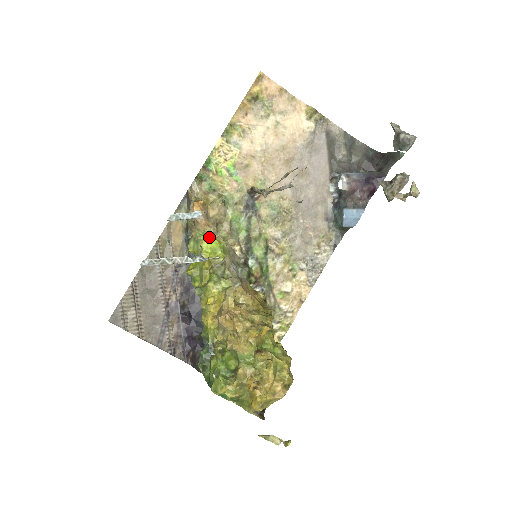
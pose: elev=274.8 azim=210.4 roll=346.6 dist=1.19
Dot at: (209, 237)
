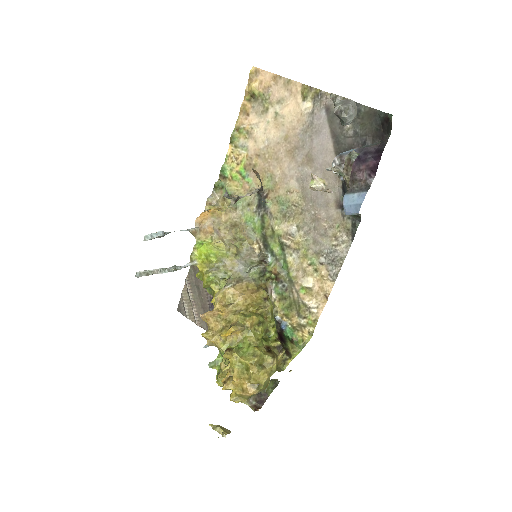
Dot at: (202, 245)
